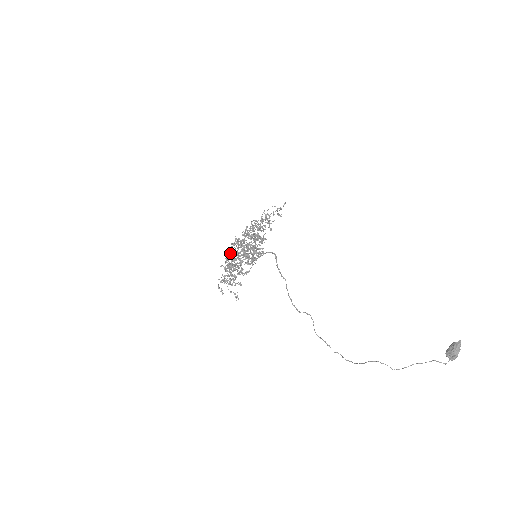
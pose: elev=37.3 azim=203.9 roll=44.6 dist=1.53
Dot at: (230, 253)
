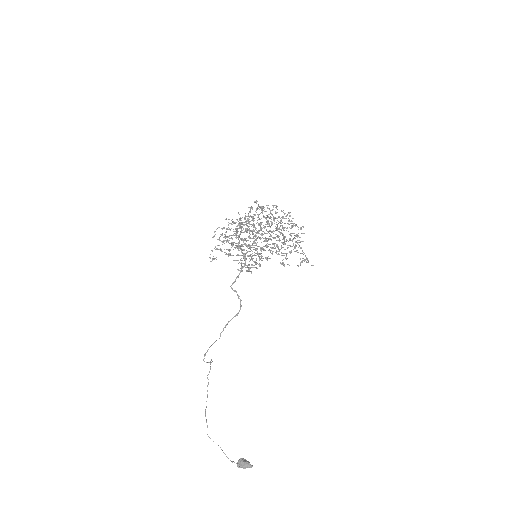
Dot at: occluded
